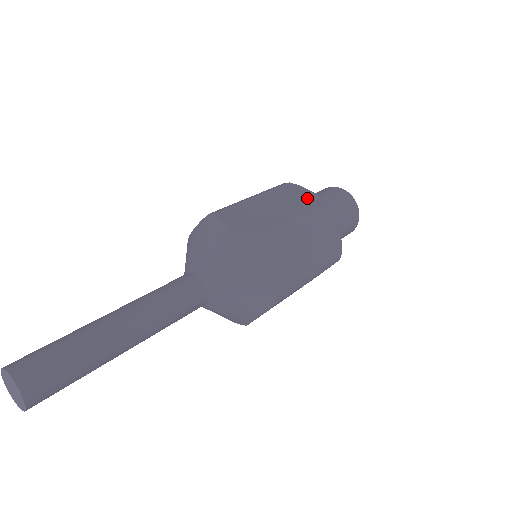
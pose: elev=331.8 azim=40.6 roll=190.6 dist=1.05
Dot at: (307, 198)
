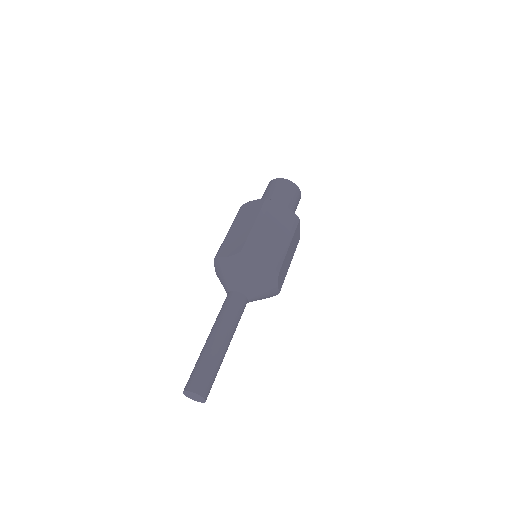
Dot at: (255, 206)
